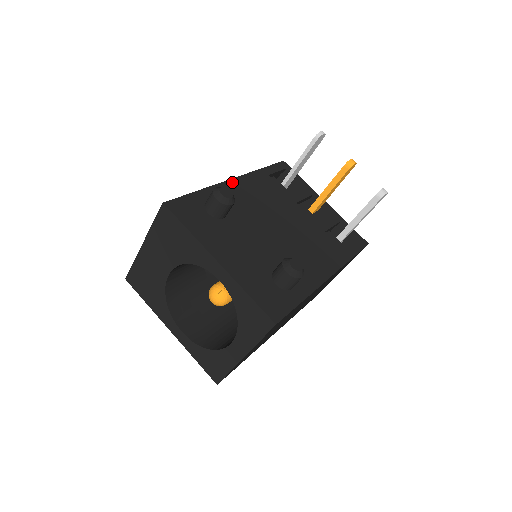
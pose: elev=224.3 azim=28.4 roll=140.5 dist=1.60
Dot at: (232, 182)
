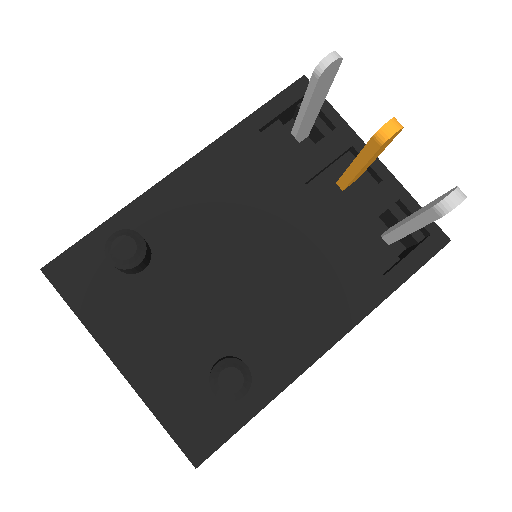
Dot at: (176, 177)
